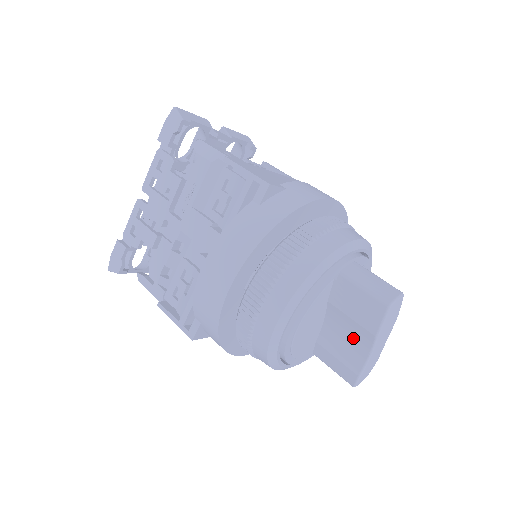
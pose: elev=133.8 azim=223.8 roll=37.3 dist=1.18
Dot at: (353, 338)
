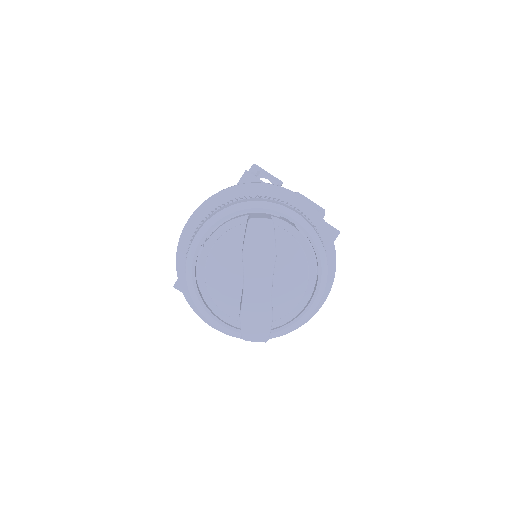
Dot at: occluded
